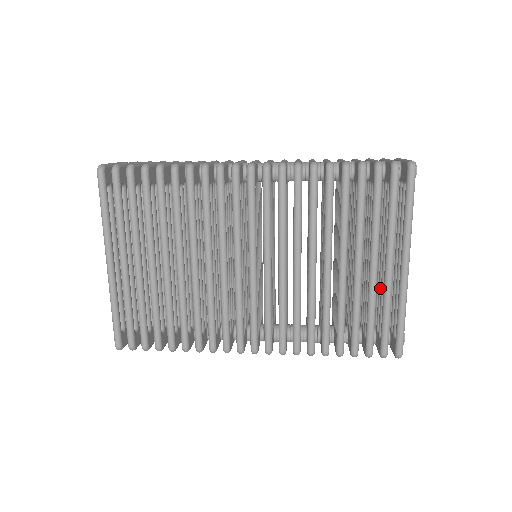
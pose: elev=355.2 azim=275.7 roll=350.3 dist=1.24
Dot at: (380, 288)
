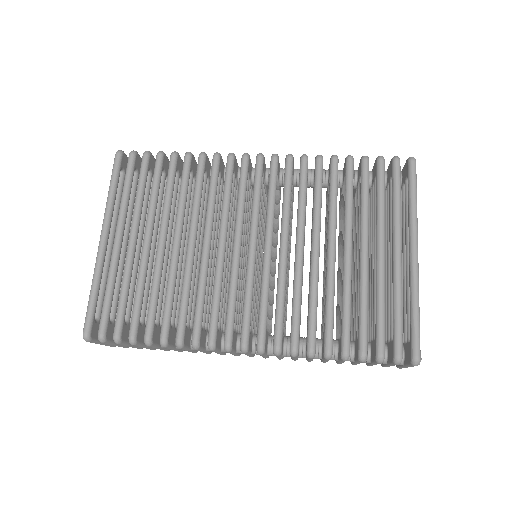
Dot at: (389, 291)
